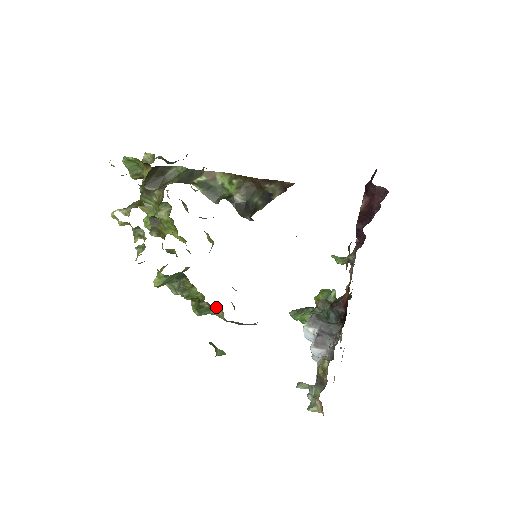
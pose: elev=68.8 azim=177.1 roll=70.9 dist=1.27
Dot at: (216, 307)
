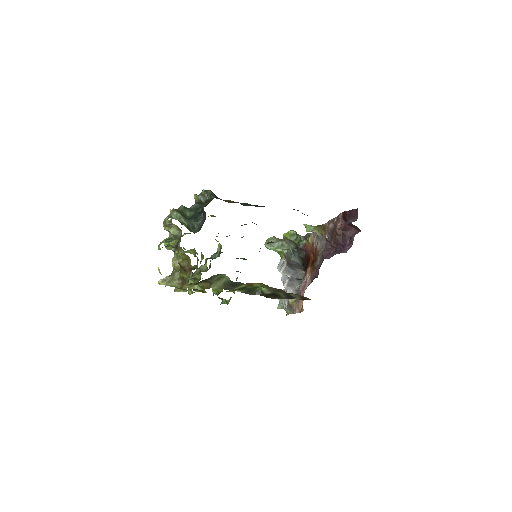
Dot at: (229, 290)
